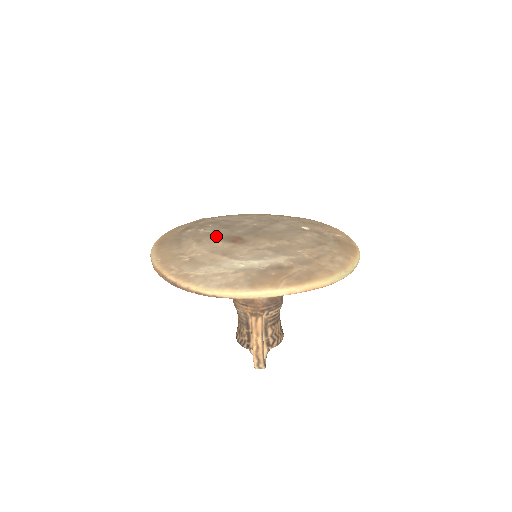
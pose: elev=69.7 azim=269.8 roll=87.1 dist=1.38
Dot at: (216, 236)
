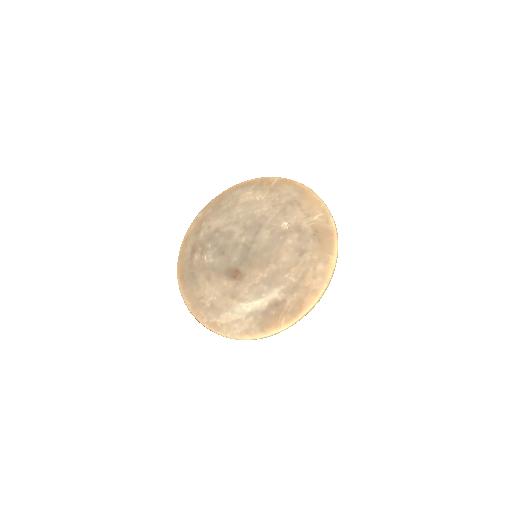
Dot at: (219, 271)
